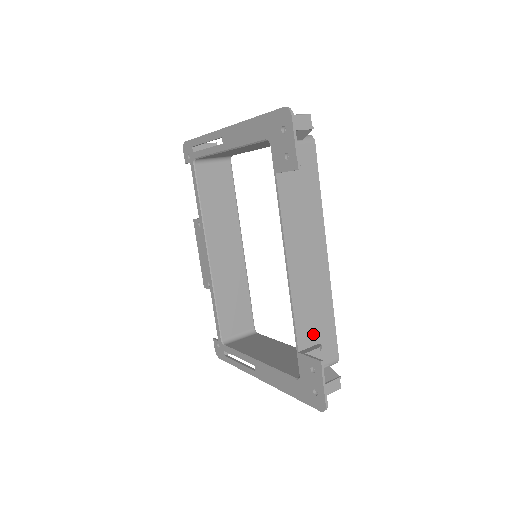
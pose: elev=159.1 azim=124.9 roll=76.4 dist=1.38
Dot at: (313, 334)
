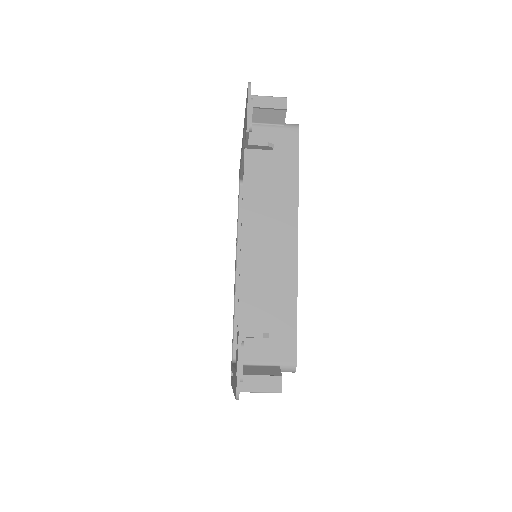
Dot at: (263, 320)
